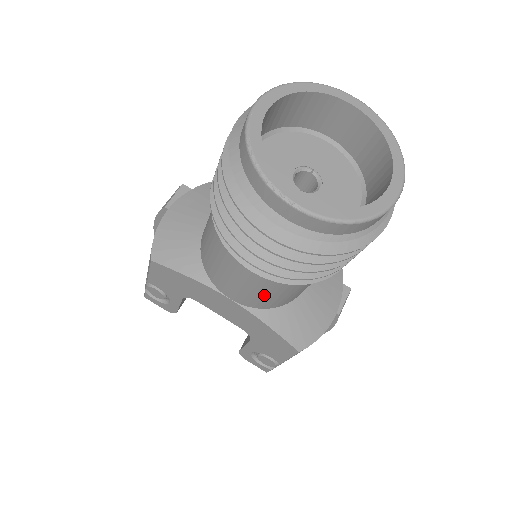
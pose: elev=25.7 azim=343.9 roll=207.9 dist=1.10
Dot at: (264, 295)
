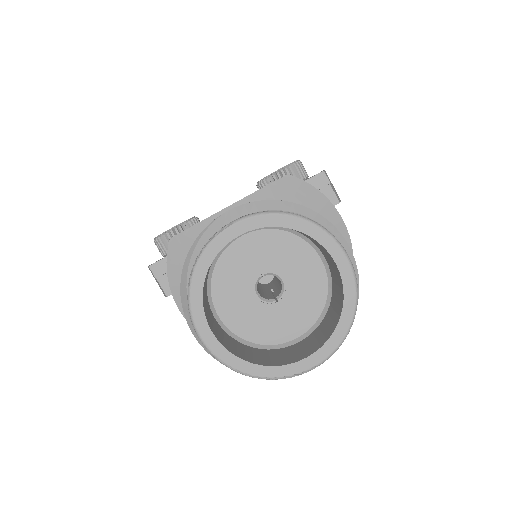
Dot at: occluded
